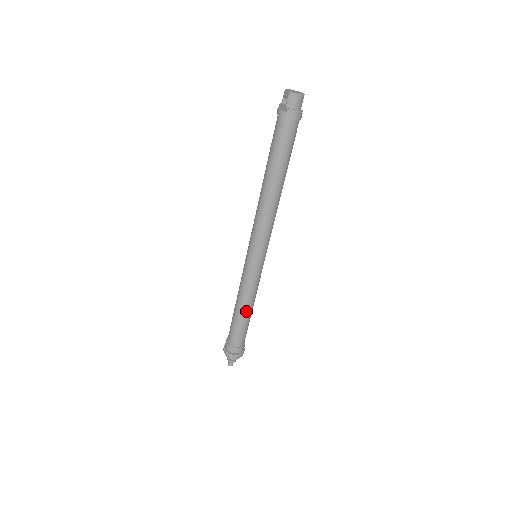
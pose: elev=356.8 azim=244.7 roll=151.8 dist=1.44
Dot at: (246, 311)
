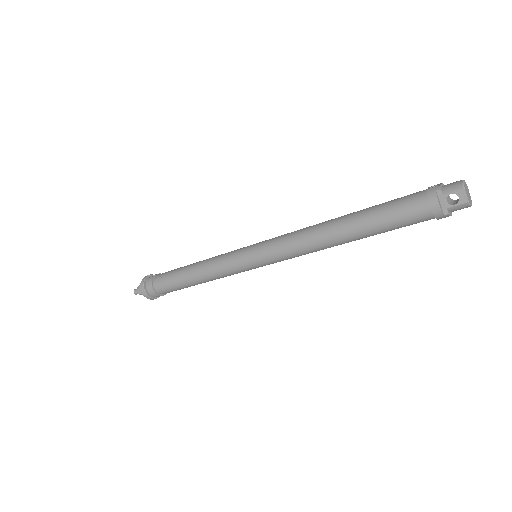
Dot at: occluded
